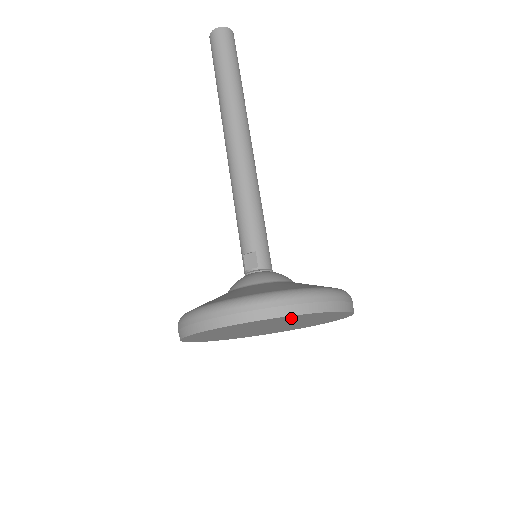
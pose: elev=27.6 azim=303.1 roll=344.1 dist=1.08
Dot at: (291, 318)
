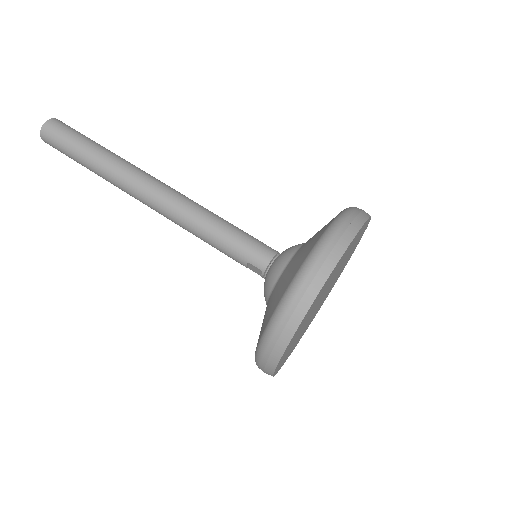
Dot at: (304, 320)
